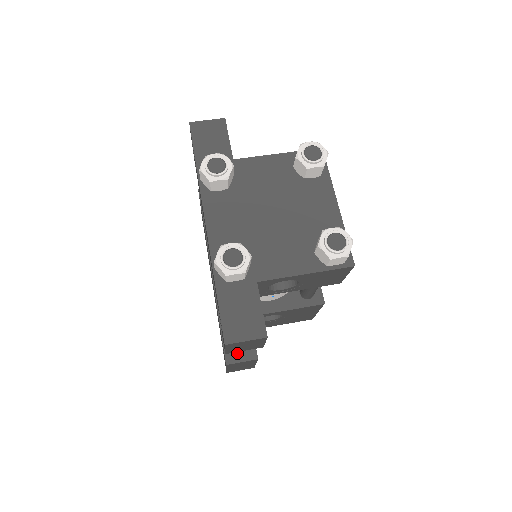
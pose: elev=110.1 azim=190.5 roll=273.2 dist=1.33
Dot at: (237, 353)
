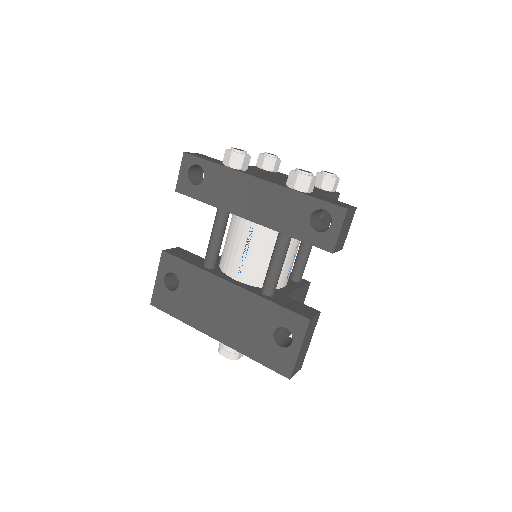
Dot at: (307, 313)
